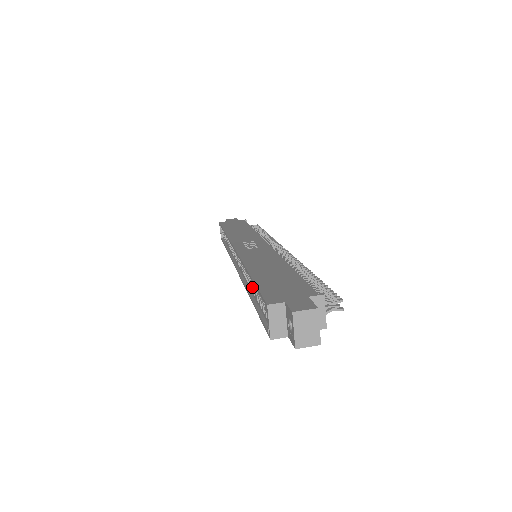
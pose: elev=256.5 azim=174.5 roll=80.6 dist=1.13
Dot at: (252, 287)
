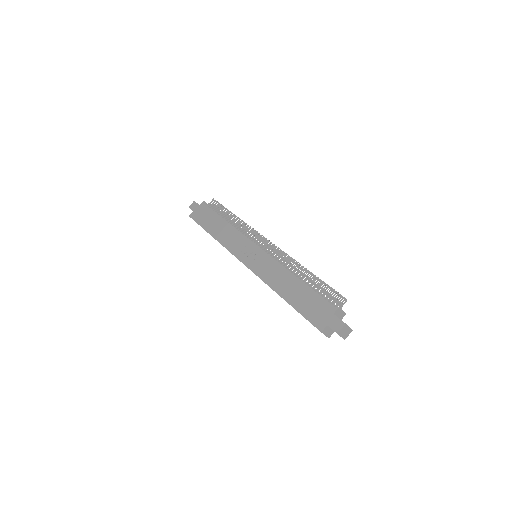
Dot at: occluded
